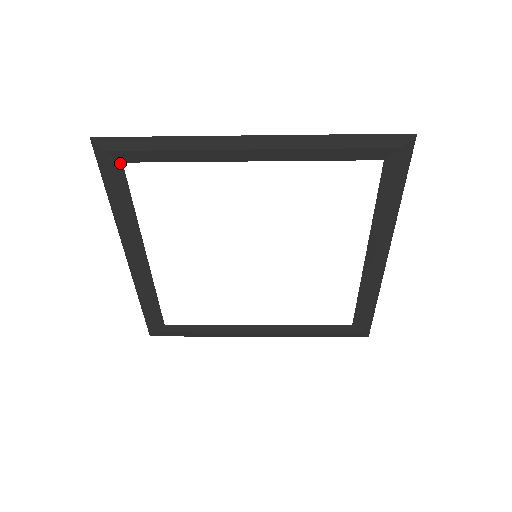
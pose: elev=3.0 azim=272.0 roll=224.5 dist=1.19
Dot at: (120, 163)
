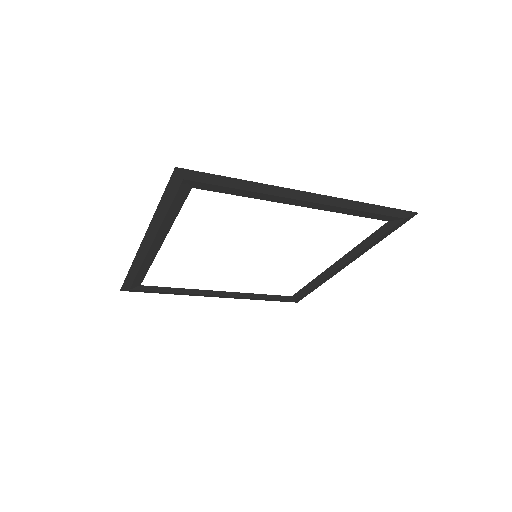
Dot at: (190, 188)
